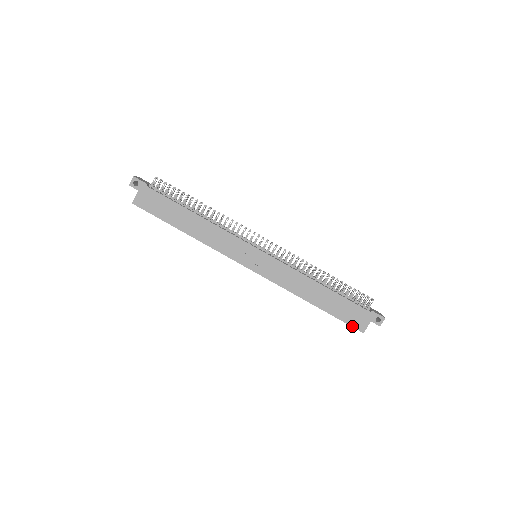
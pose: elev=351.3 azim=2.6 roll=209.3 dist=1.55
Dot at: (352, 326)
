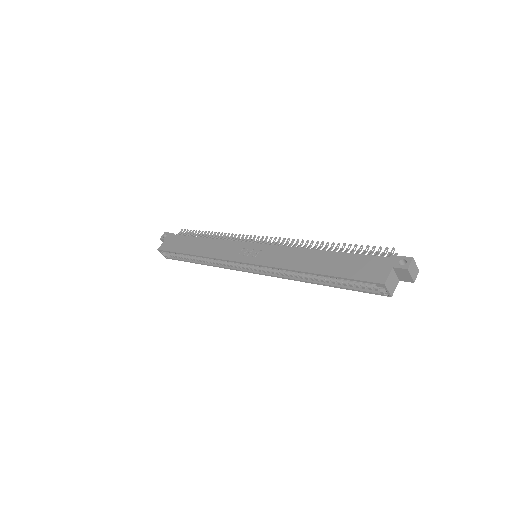
Dot at: (366, 281)
